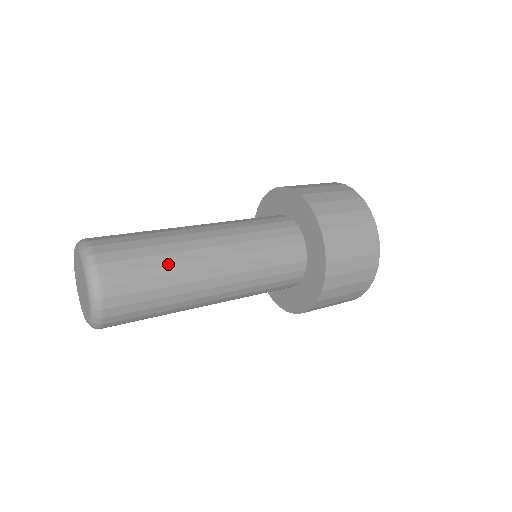
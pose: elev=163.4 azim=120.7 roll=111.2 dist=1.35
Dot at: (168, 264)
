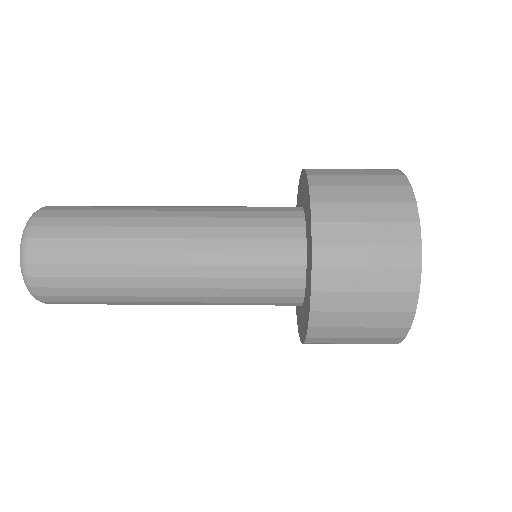
Dot at: (106, 264)
